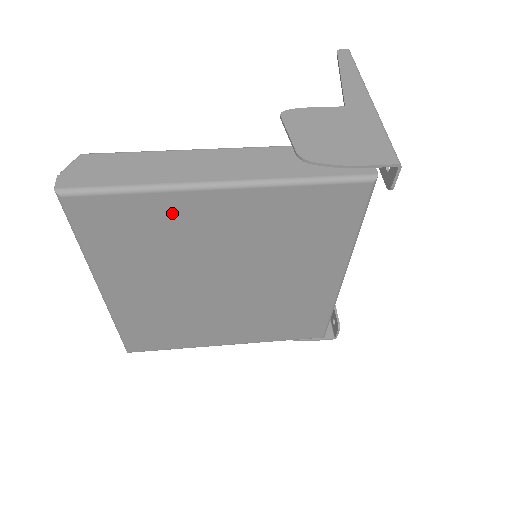
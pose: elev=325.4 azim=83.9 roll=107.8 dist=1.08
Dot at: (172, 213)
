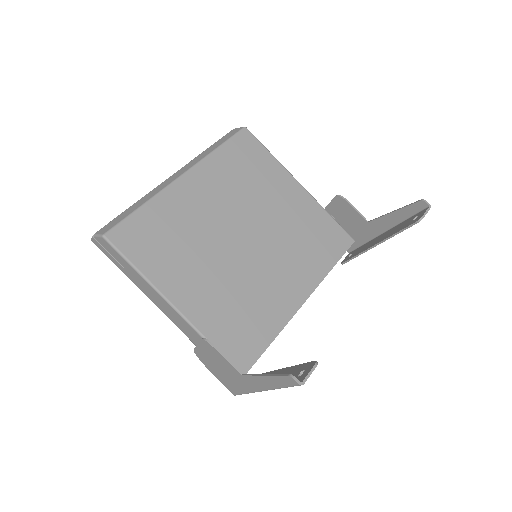
Dot at: occluded
